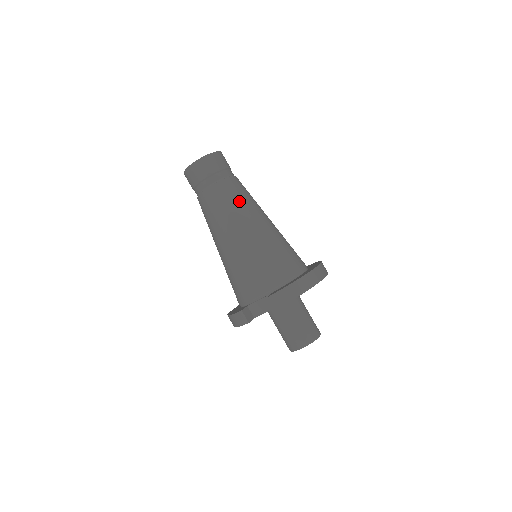
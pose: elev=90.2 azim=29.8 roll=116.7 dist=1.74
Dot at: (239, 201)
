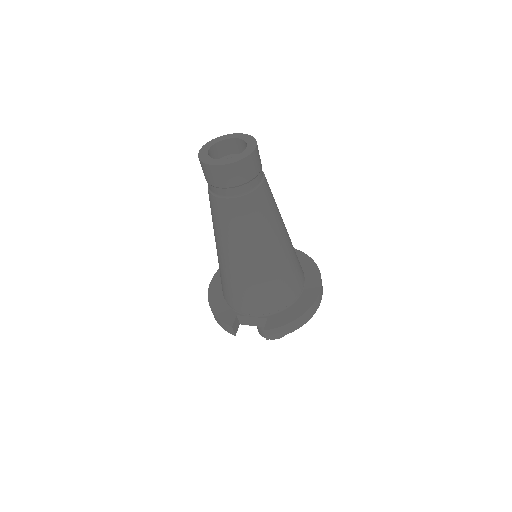
Dot at: (263, 221)
